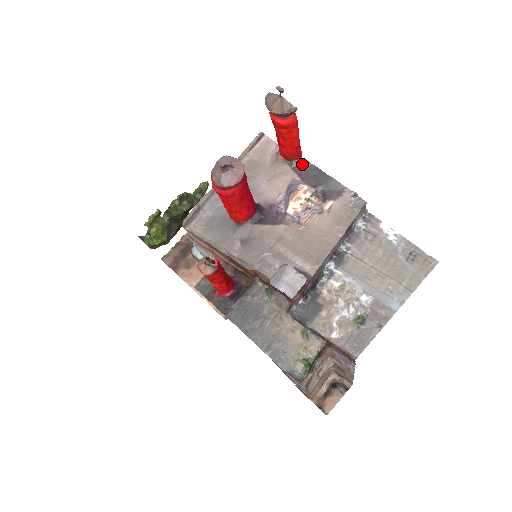
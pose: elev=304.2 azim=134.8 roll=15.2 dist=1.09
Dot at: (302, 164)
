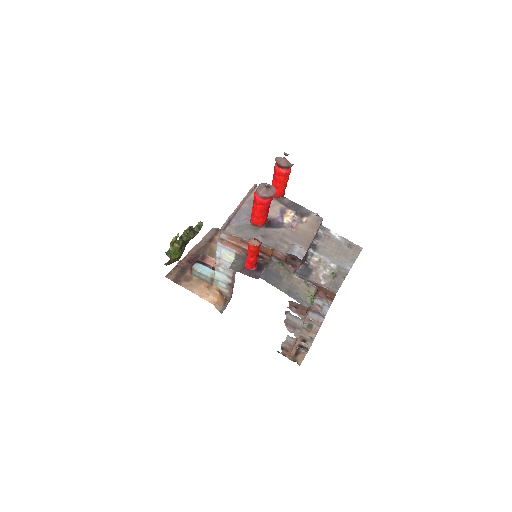
Dot at: (284, 200)
